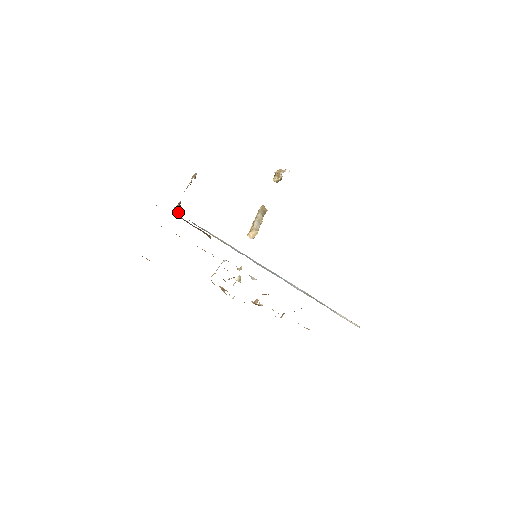
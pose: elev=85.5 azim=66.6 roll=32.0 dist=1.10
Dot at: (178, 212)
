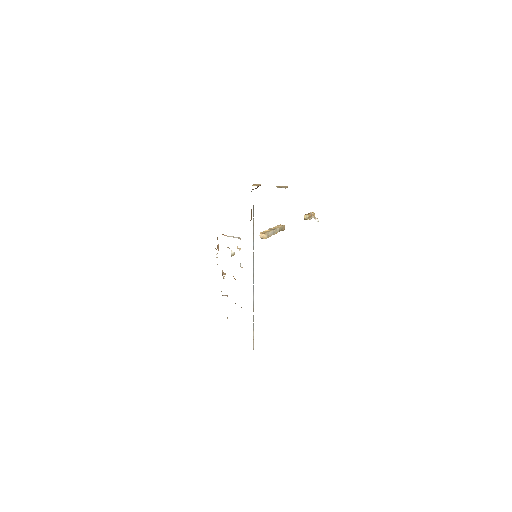
Dot at: occluded
